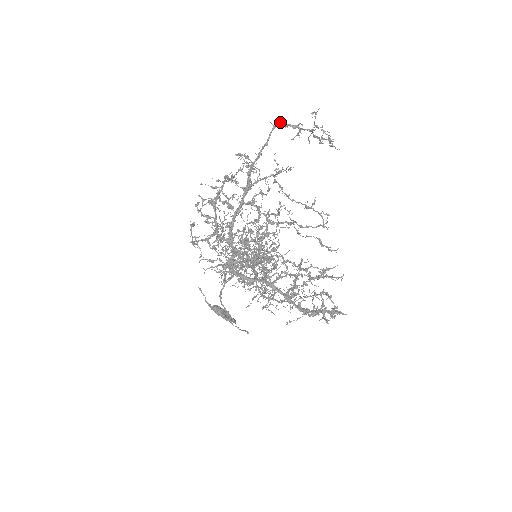
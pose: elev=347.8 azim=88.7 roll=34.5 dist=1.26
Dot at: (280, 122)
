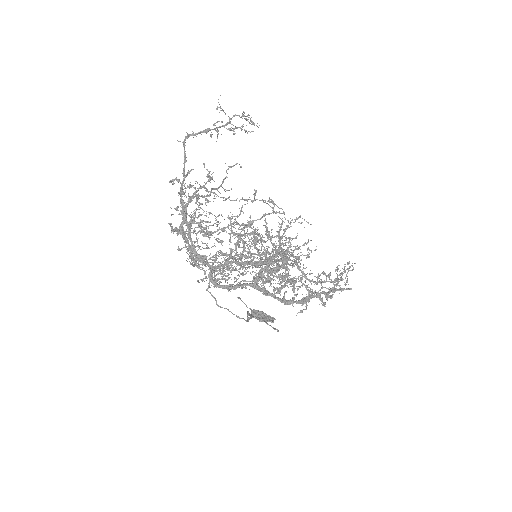
Dot at: (189, 135)
